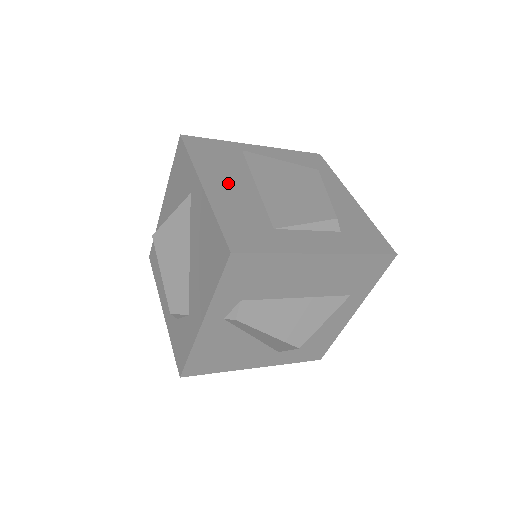
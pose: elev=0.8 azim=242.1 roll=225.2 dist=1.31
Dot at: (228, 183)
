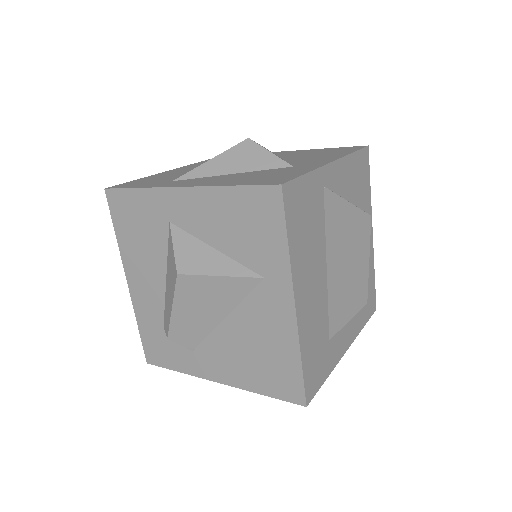
Dot at: (311, 282)
